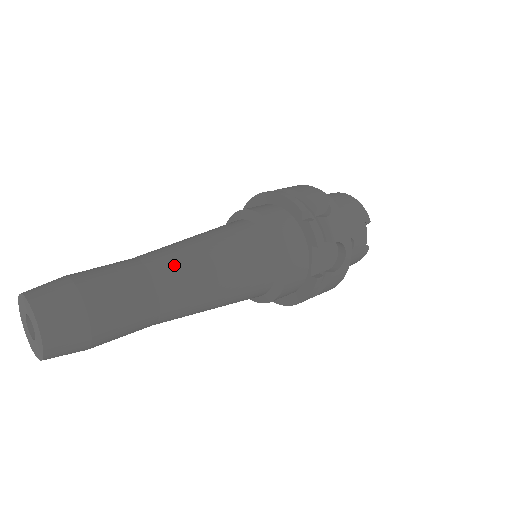
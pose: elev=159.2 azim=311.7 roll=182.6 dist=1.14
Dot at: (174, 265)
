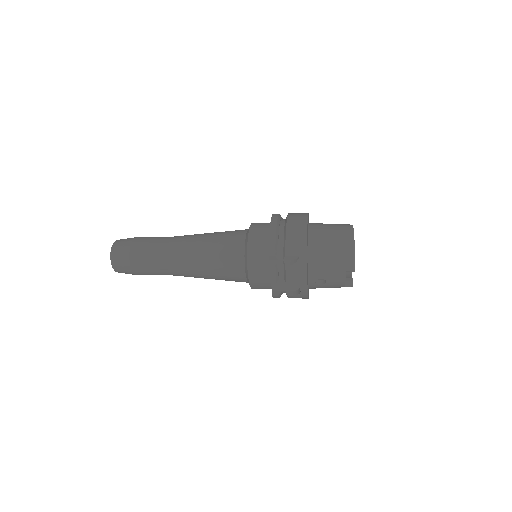
Dot at: (179, 257)
